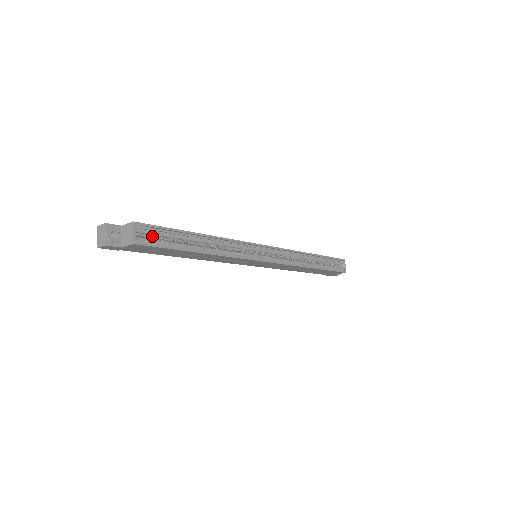
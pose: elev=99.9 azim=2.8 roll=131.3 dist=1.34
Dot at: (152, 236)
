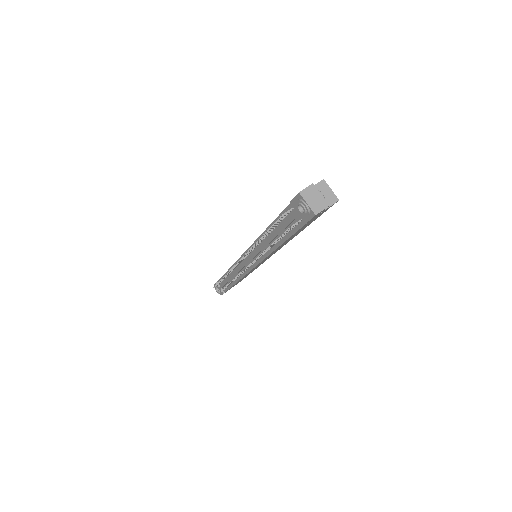
Dot at: occluded
